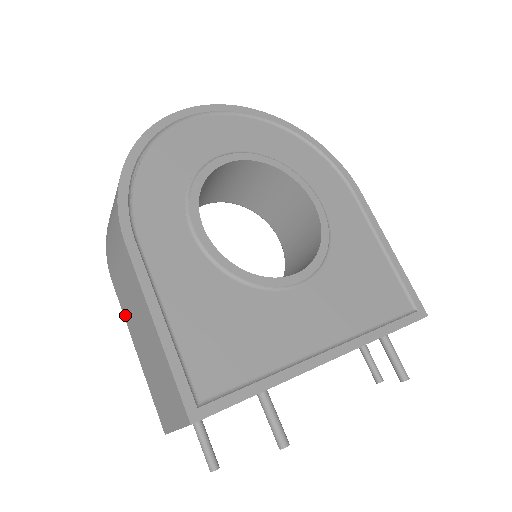
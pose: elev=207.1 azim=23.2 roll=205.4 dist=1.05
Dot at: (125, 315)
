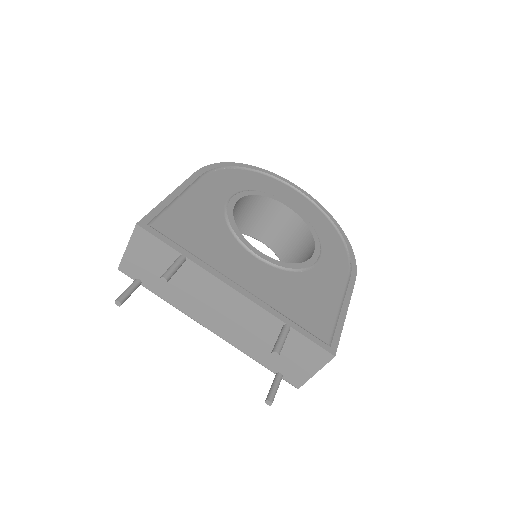
Dot at: occluded
